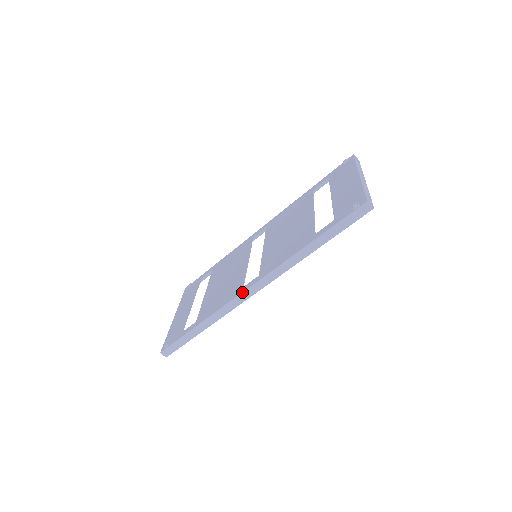
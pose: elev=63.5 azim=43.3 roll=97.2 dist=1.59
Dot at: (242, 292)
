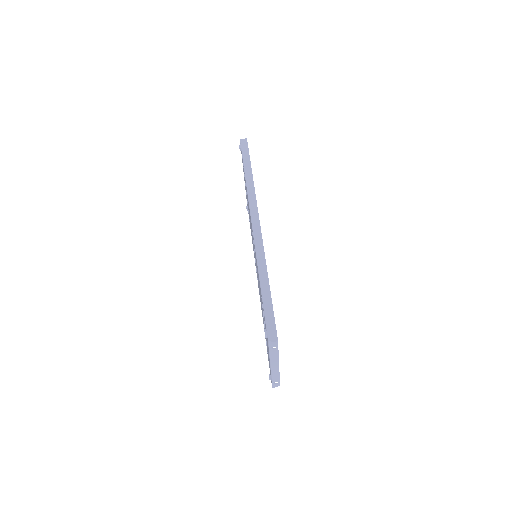
Dot at: occluded
